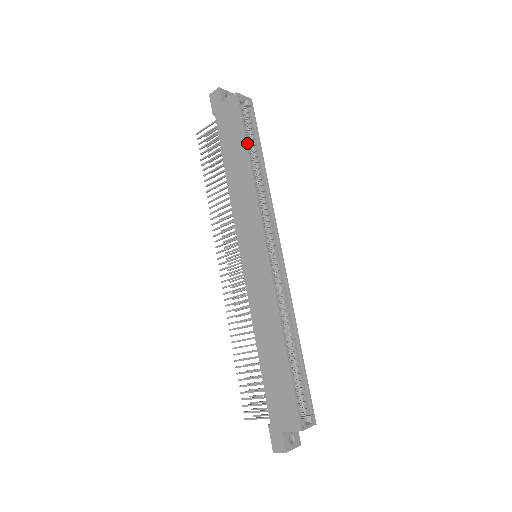
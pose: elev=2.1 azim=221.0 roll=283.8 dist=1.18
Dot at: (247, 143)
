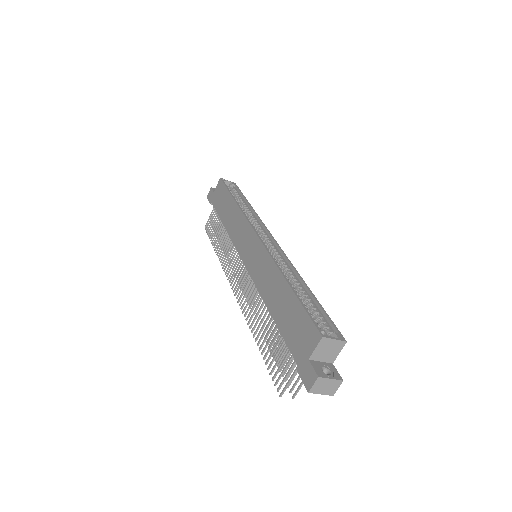
Dot at: (231, 194)
